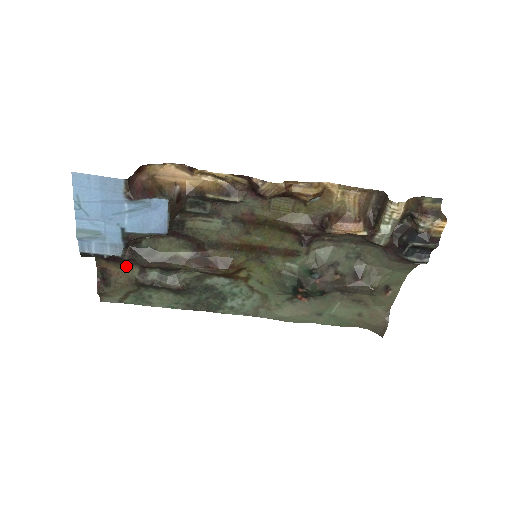
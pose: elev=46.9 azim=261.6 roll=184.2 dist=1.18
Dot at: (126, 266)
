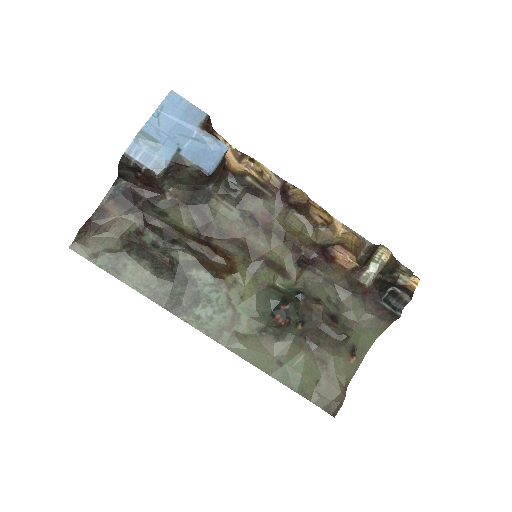
Dot at: (129, 217)
